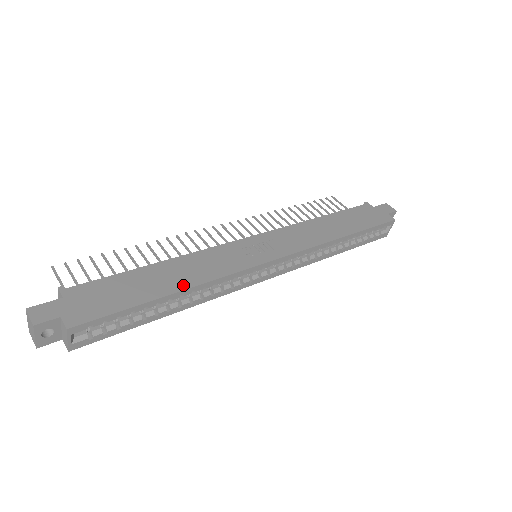
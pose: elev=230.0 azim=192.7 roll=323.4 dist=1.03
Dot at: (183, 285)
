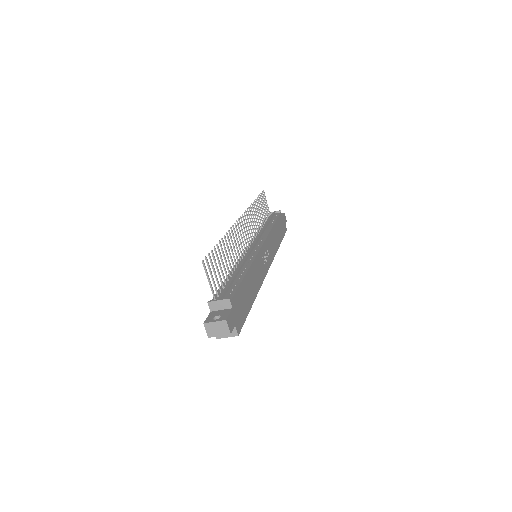
Dot at: (255, 293)
